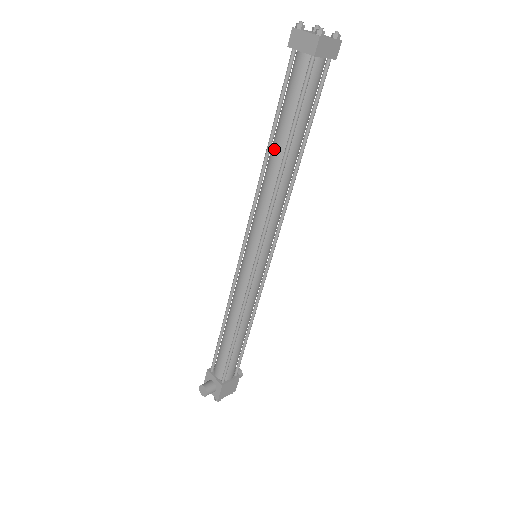
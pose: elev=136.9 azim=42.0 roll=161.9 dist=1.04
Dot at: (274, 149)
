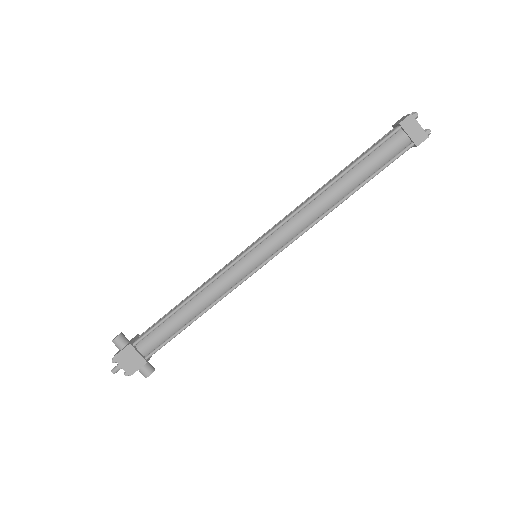
Dot at: (332, 179)
